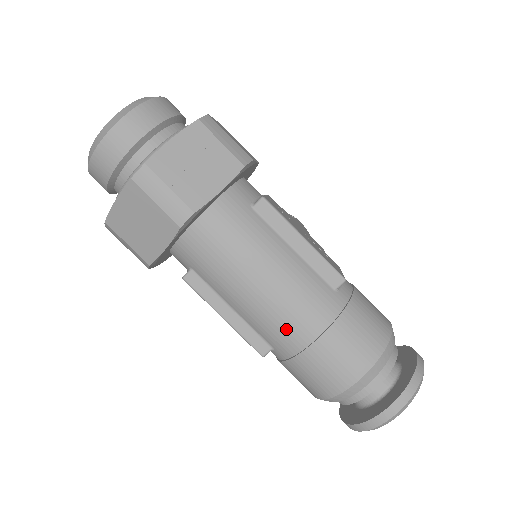
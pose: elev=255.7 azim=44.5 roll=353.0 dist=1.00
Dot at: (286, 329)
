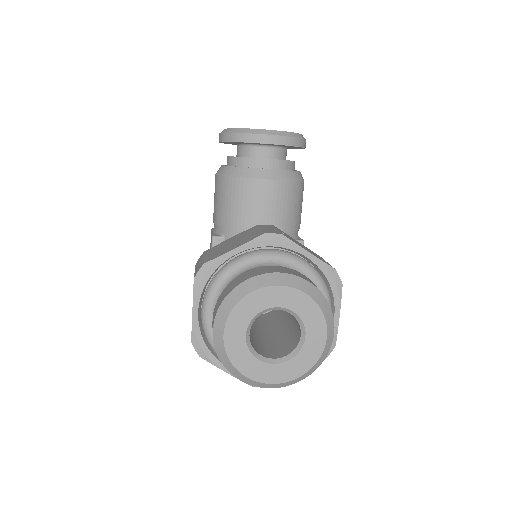
Dot at: occluded
